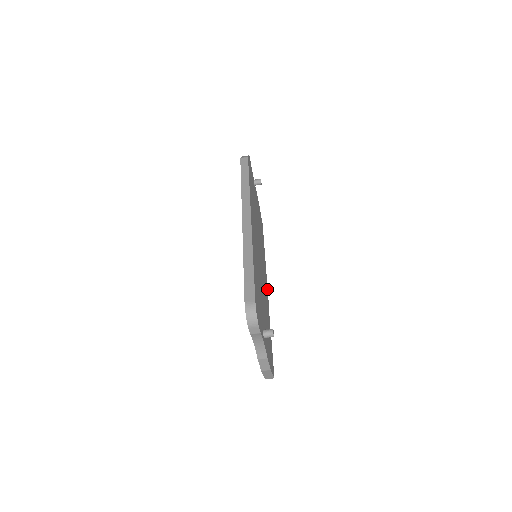
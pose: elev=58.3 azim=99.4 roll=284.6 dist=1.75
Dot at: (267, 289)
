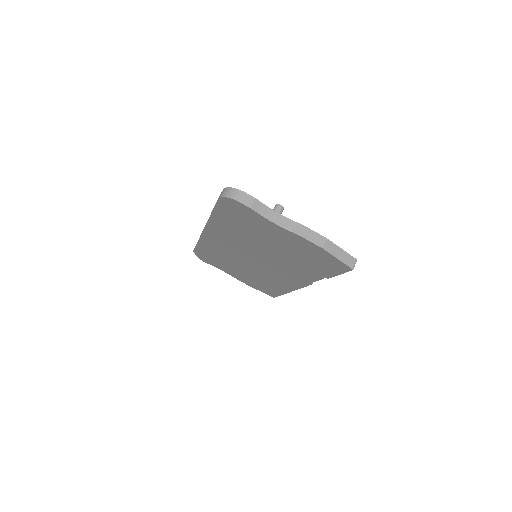
Dot at: occluded
